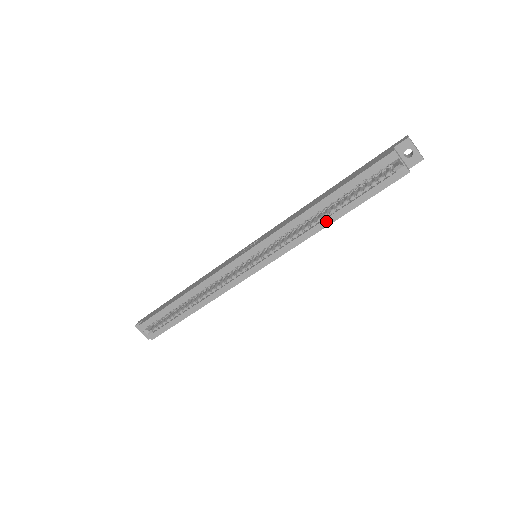
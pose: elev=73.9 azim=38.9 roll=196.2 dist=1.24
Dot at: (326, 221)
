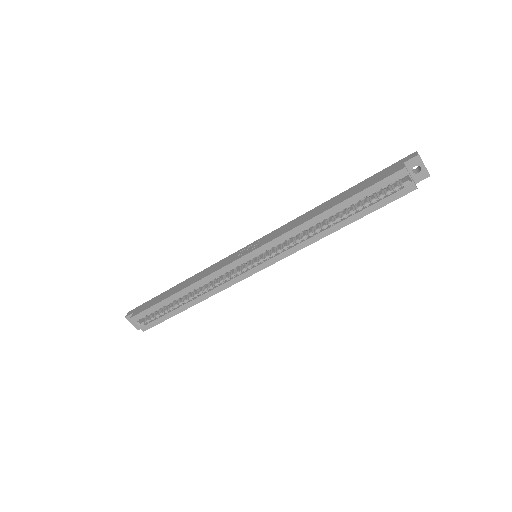
Dot at: (331, 229)
